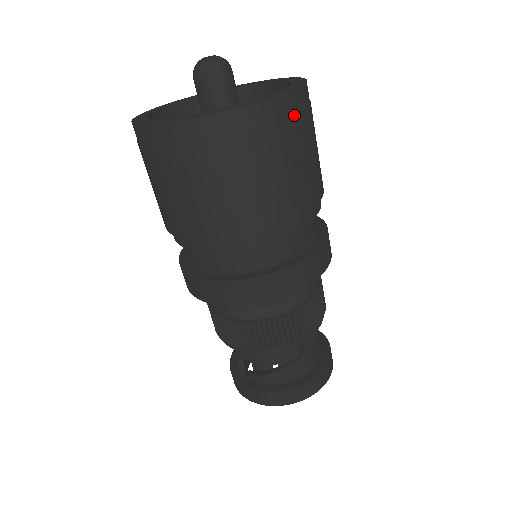
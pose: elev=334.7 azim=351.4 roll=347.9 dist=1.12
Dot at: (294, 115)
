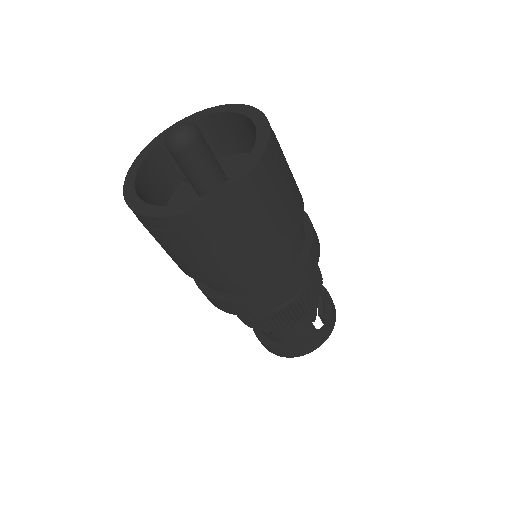
Dot at: (183, 230)
